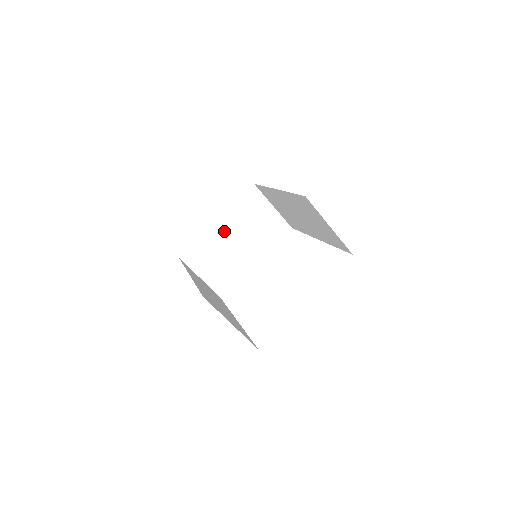
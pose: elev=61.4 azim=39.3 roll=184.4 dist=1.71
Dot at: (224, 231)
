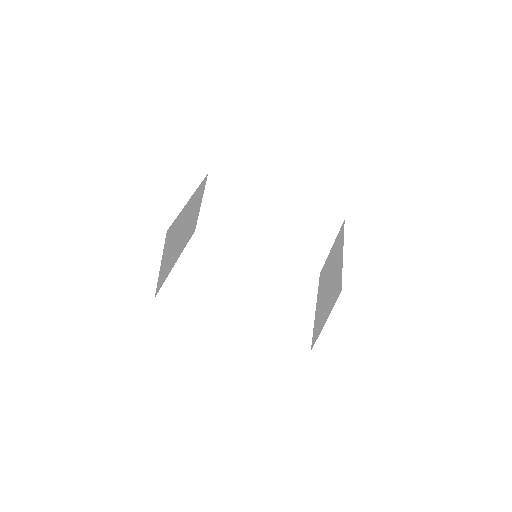
Dot at: (186, 214)
